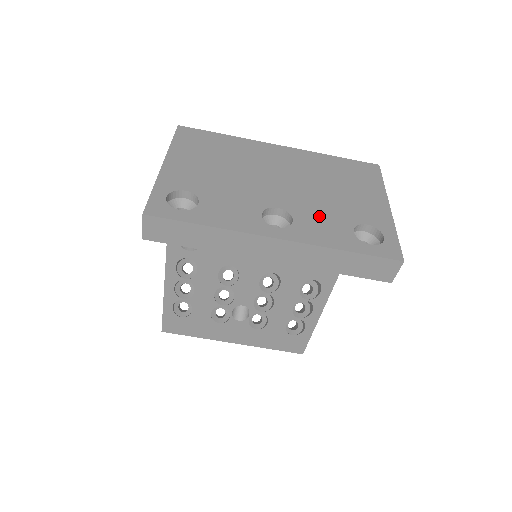
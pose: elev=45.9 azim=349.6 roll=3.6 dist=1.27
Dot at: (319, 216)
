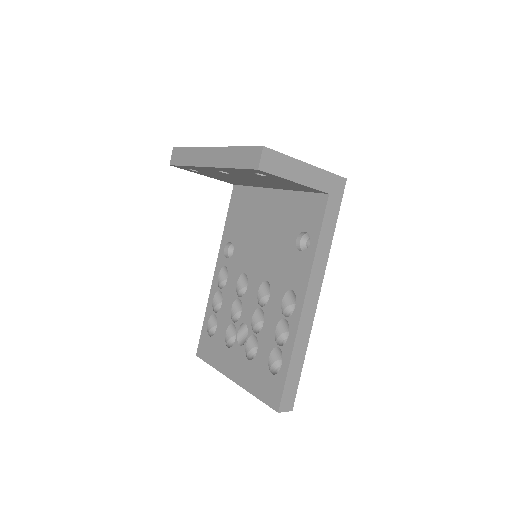
Dot at: occluded
